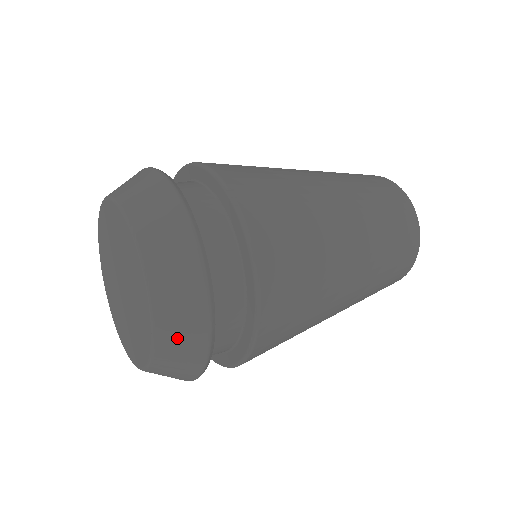
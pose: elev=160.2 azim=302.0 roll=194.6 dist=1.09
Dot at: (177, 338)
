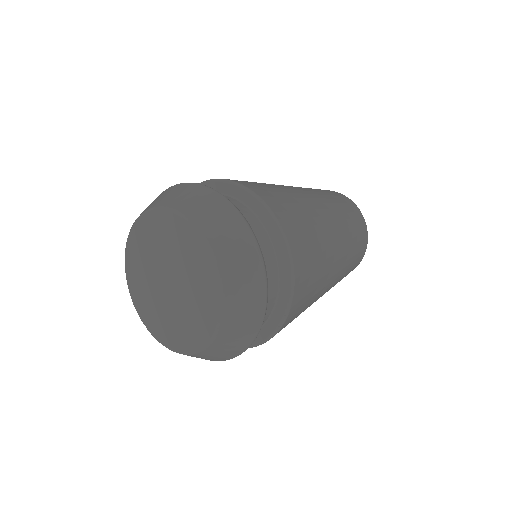
Dot at: (239, 318)
